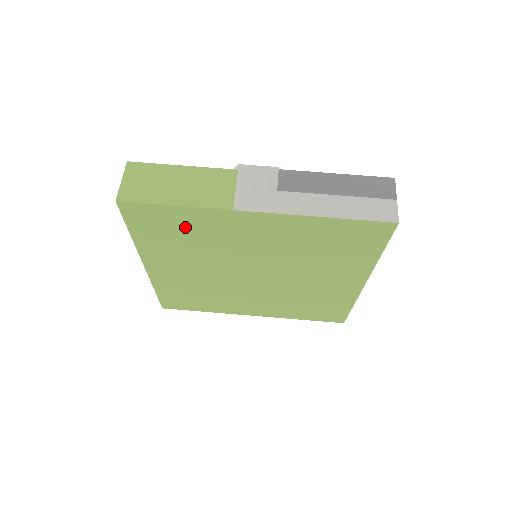
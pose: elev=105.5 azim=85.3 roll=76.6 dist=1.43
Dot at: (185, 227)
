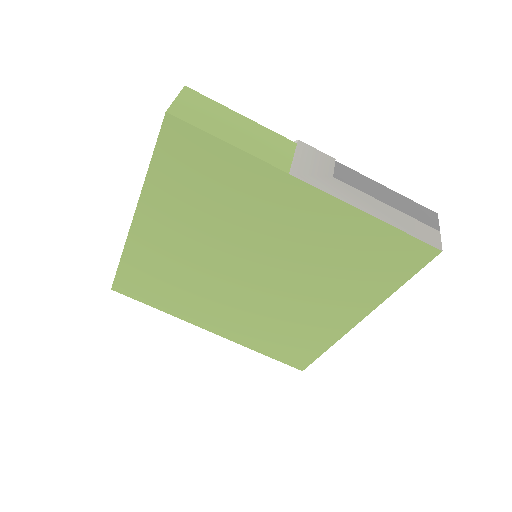
Dot at: (220, 178)
